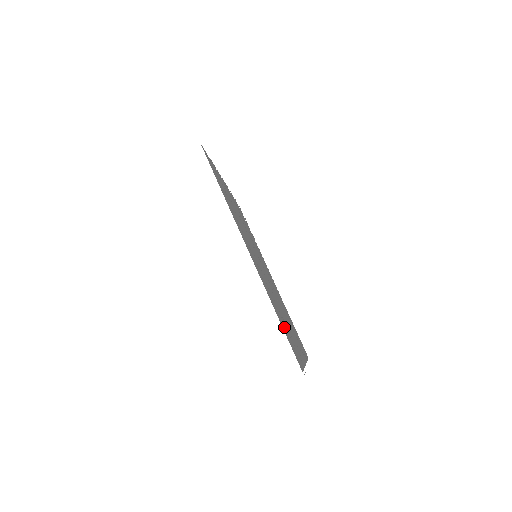
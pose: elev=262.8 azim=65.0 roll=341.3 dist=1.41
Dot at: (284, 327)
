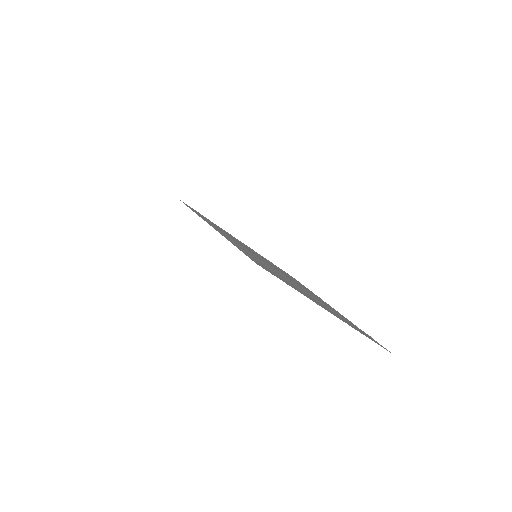
Dot at: occluded
